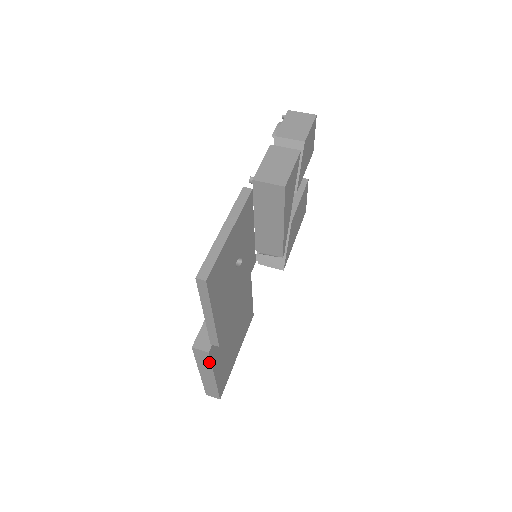
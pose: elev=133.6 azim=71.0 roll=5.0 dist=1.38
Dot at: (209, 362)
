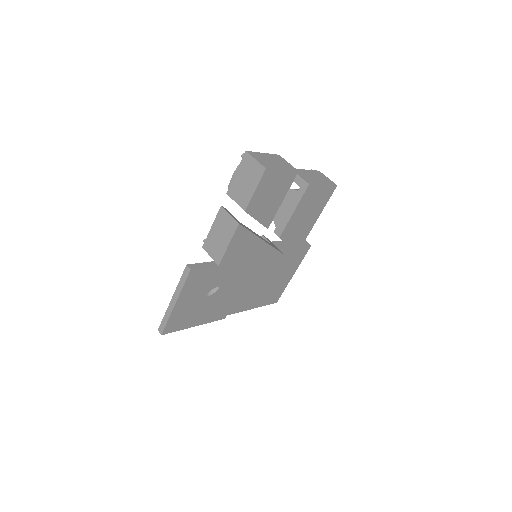
Dot at: (233, 312)
